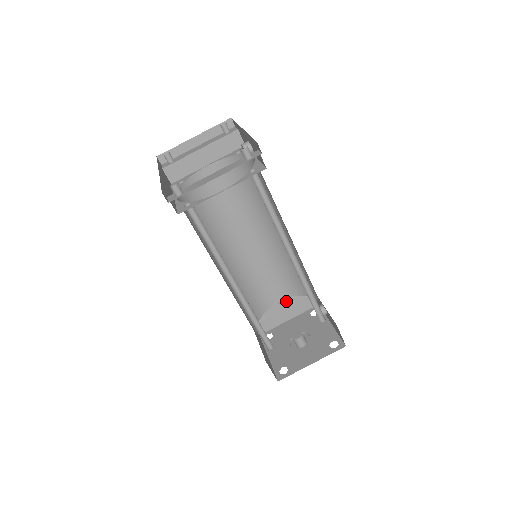
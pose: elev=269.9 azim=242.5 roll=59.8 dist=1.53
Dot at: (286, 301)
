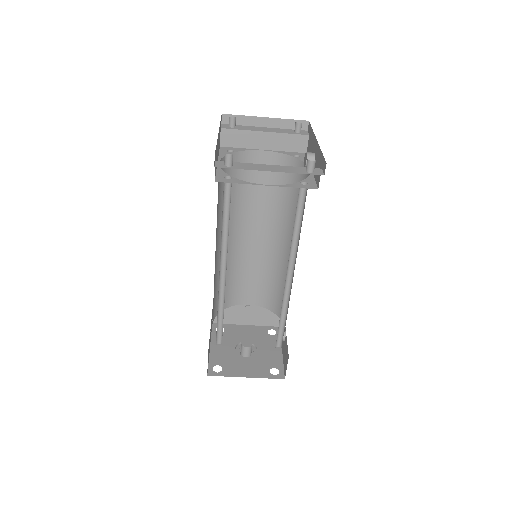
Dot at: (254, 307)
